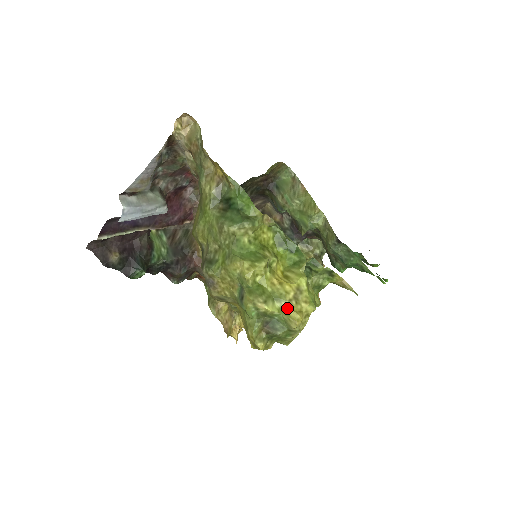
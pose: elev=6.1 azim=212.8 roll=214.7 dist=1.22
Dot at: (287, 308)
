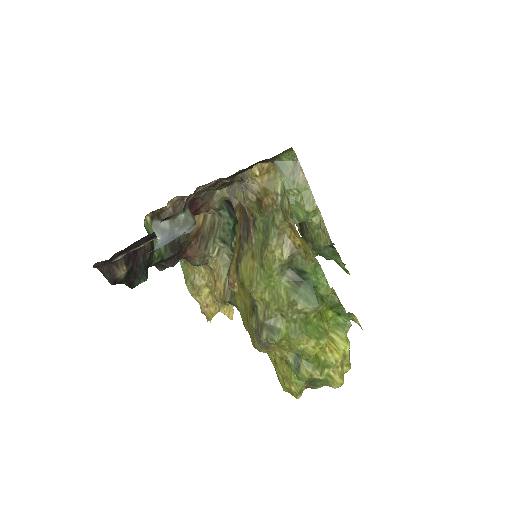
Dot at: (334, 374)
